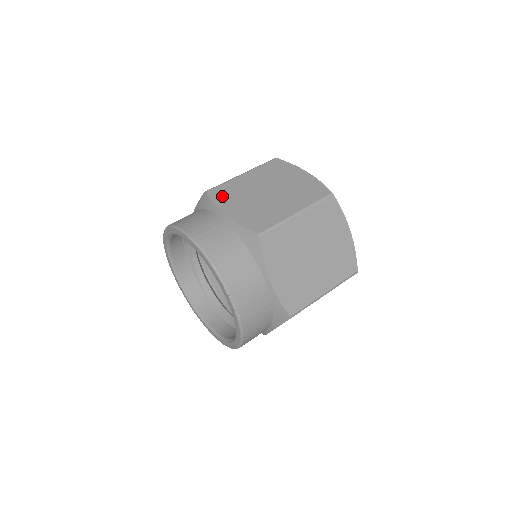
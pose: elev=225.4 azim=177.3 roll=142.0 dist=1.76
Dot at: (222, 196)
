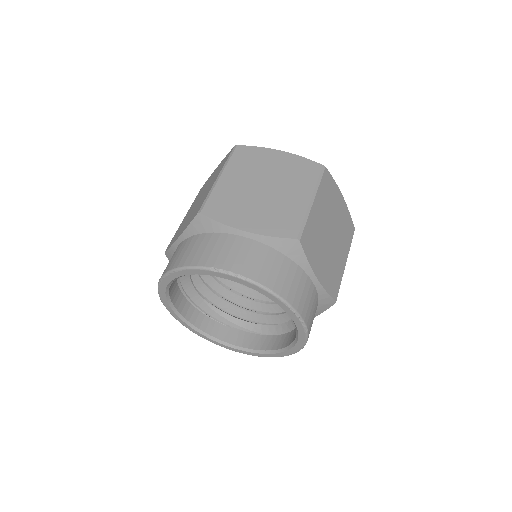
Dot at: occluded
